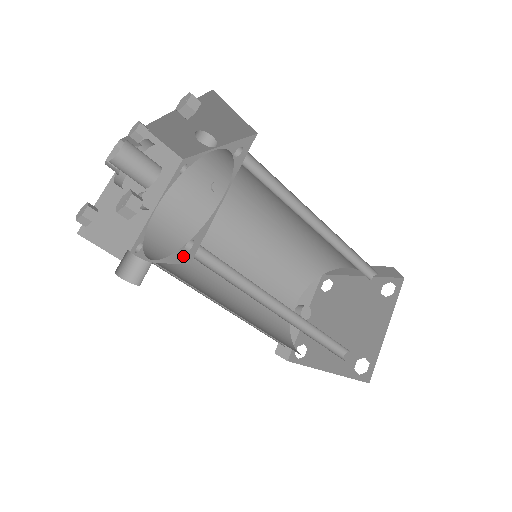
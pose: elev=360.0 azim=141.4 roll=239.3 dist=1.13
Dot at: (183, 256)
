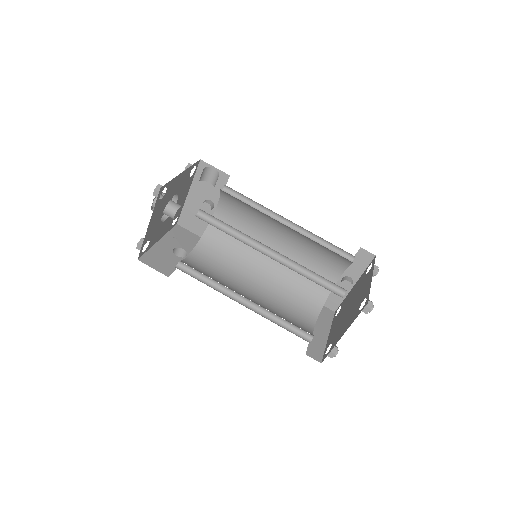
Dot at: occluded
